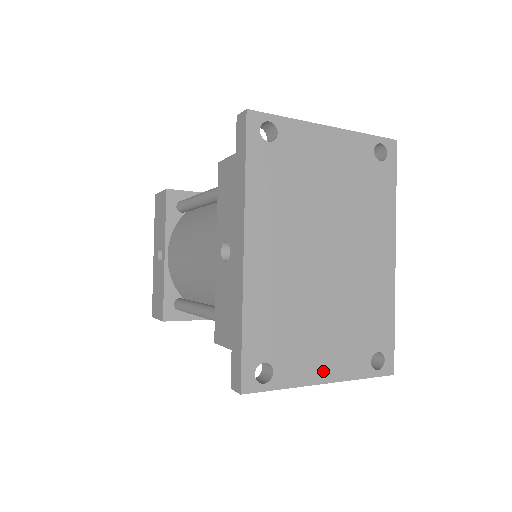
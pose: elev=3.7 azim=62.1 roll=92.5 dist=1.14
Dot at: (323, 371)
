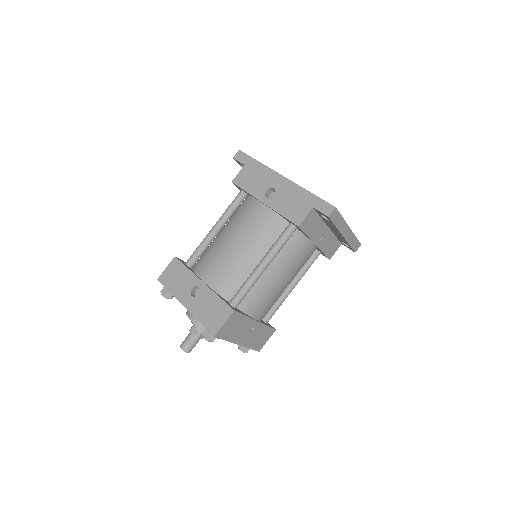
Dot at: occluded
